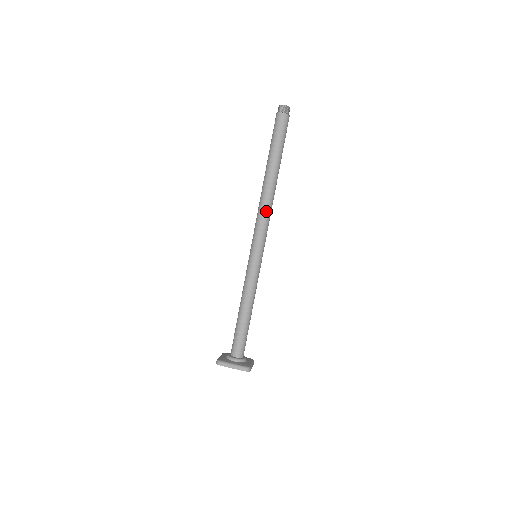
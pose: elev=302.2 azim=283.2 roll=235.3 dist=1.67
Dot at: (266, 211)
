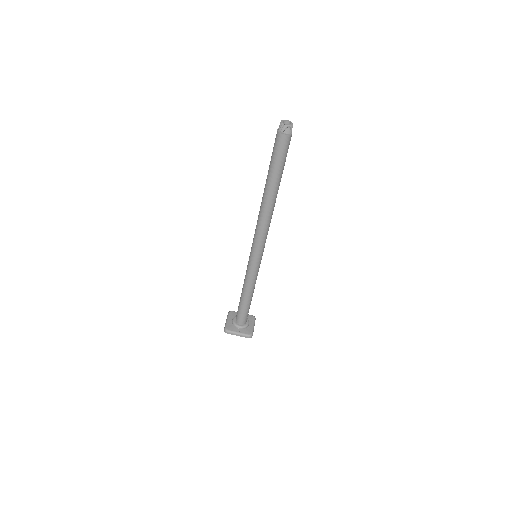
Dot at: (265, 225)
